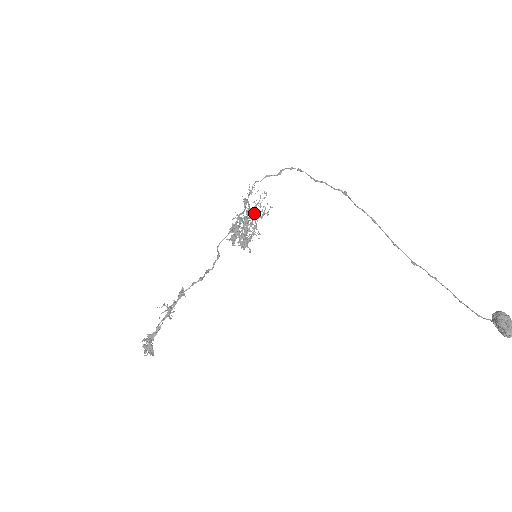
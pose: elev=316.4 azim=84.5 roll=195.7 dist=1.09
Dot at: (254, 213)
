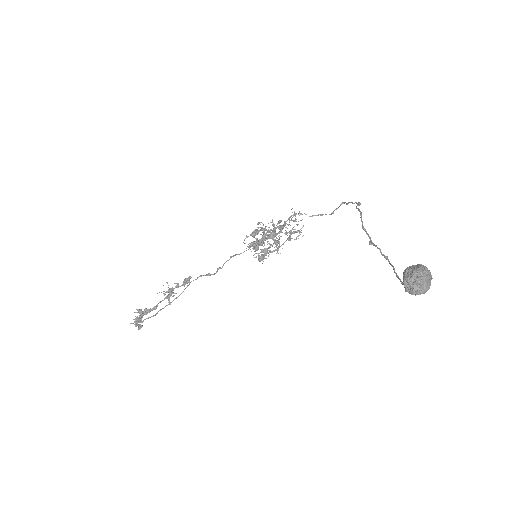
Dot at: (288, 237)
